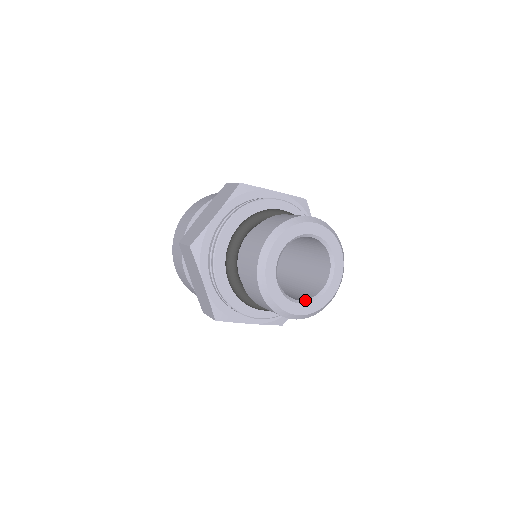
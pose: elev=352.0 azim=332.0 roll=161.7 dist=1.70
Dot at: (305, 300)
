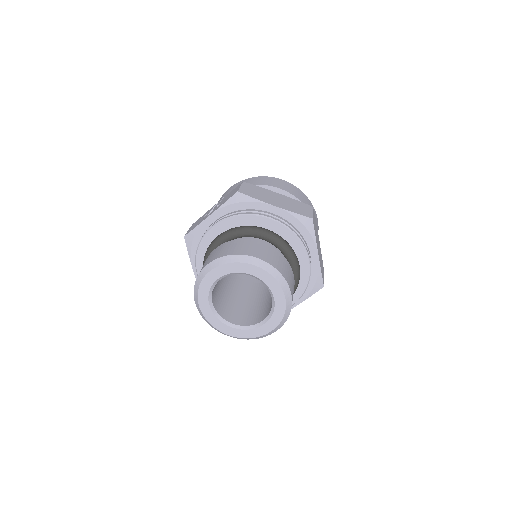
Dot at: (266, 317)
